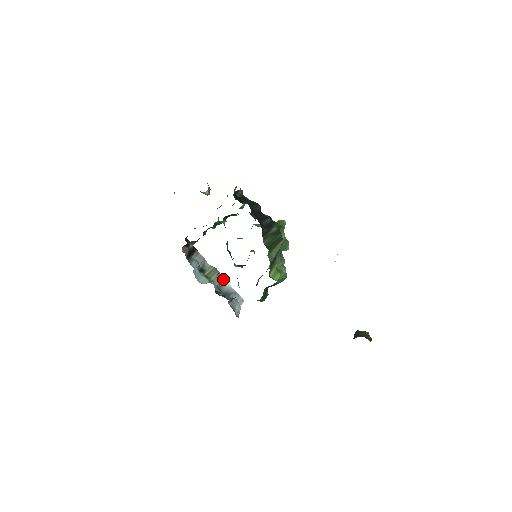
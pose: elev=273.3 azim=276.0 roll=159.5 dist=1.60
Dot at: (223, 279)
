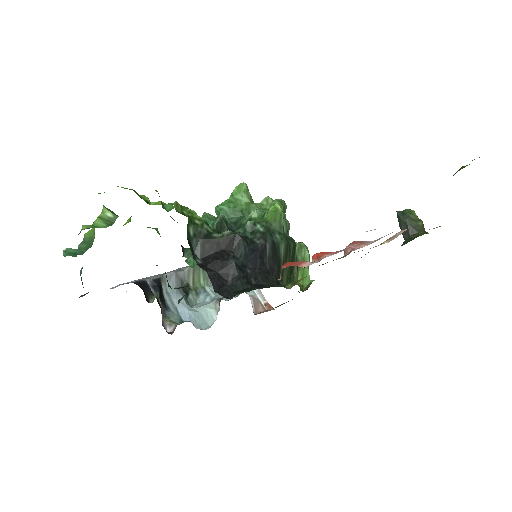
Dot at: occluded
